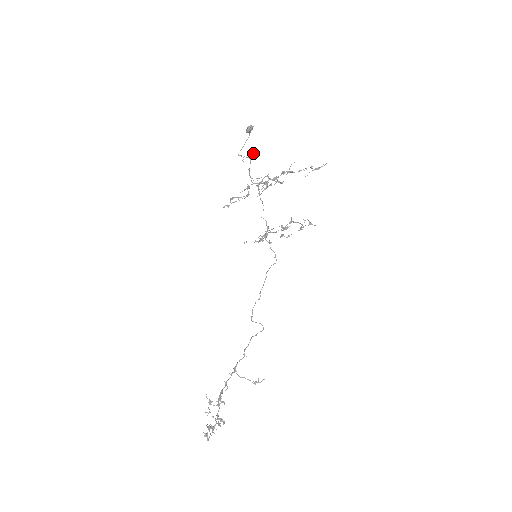
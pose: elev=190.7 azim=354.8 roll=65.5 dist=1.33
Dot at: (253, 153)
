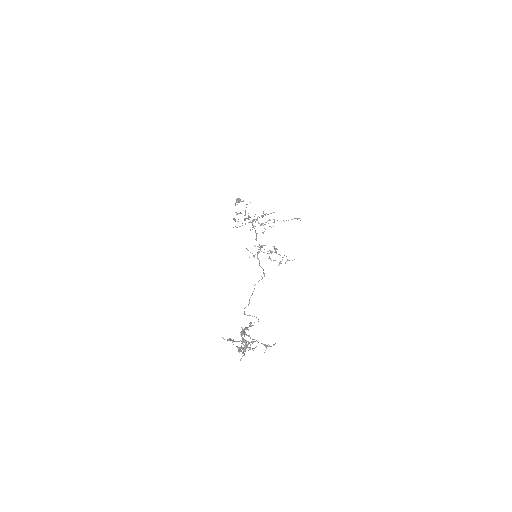
Dot at: occluded
